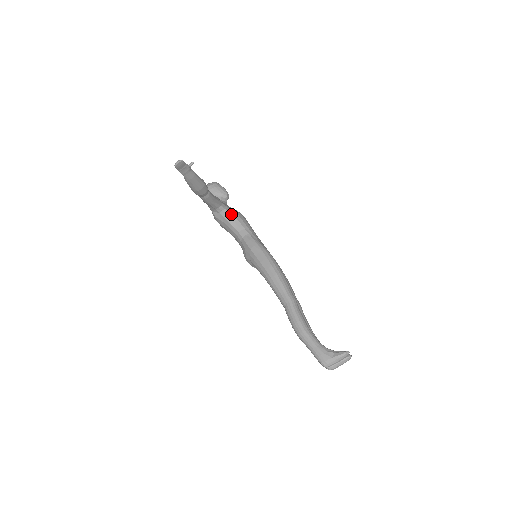
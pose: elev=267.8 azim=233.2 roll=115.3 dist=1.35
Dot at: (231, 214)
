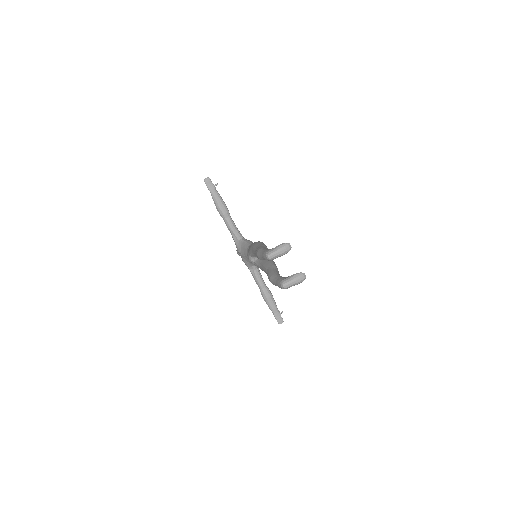
Dot at: (247, 240)
